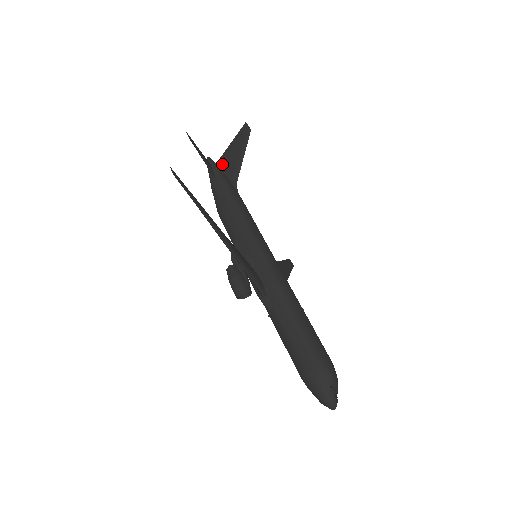
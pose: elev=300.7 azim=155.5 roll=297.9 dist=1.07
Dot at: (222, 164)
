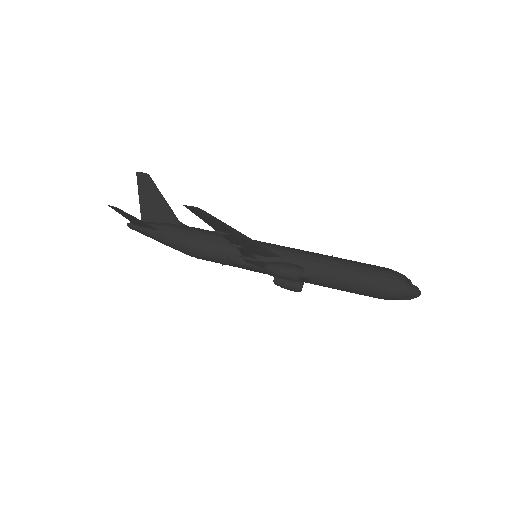
Dot at: (149, 218)
